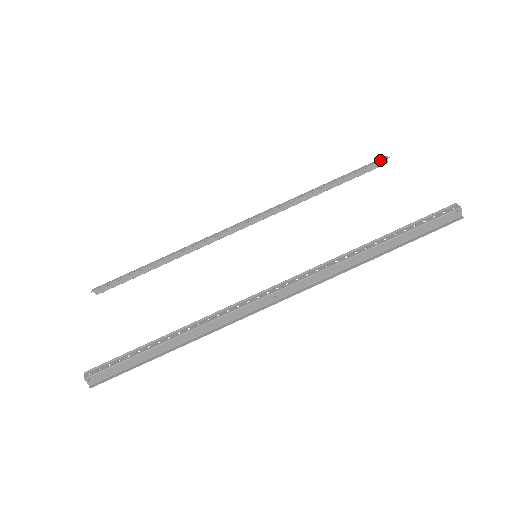
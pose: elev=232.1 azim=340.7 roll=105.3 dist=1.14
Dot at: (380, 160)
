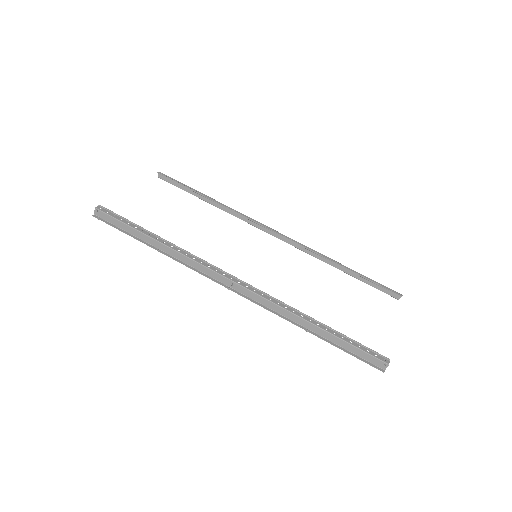
Dot at: (395, 292)
